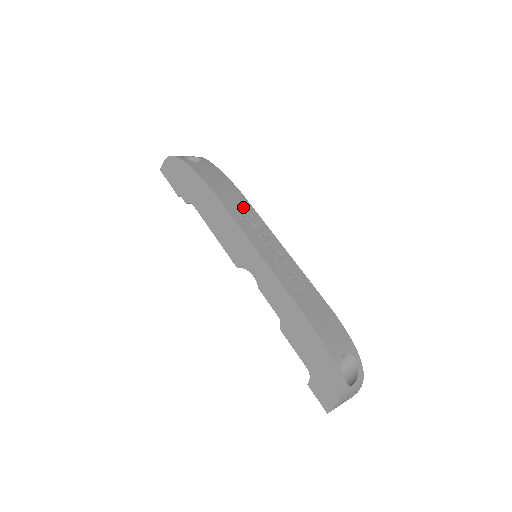
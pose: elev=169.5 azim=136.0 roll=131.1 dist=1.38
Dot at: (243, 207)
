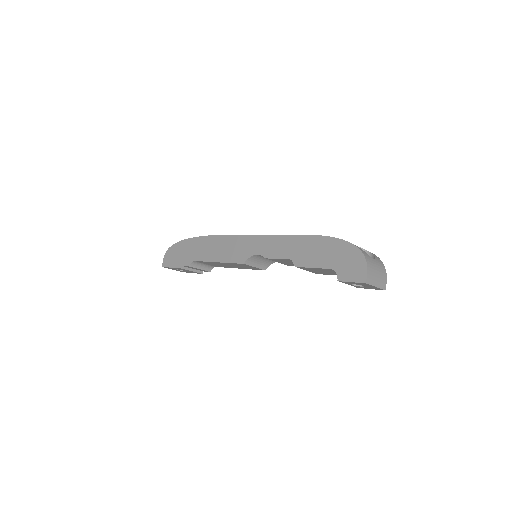
Dot at: occluded
